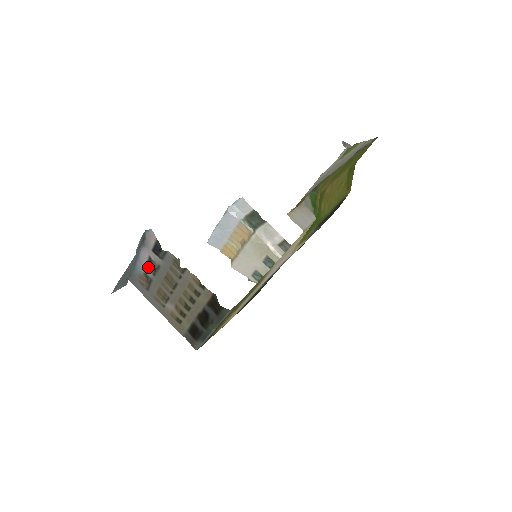
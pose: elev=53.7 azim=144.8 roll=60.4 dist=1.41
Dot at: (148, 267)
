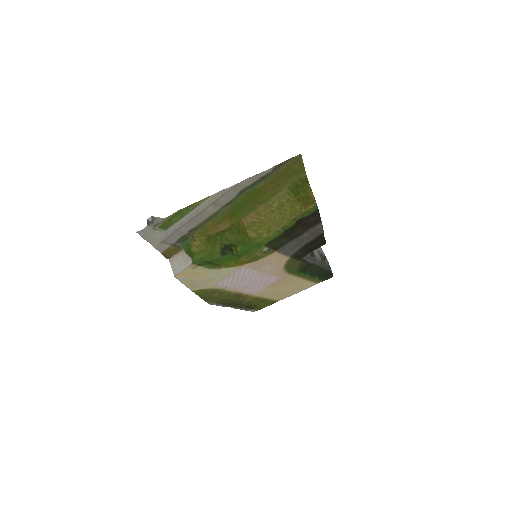
Dot at: occluded
